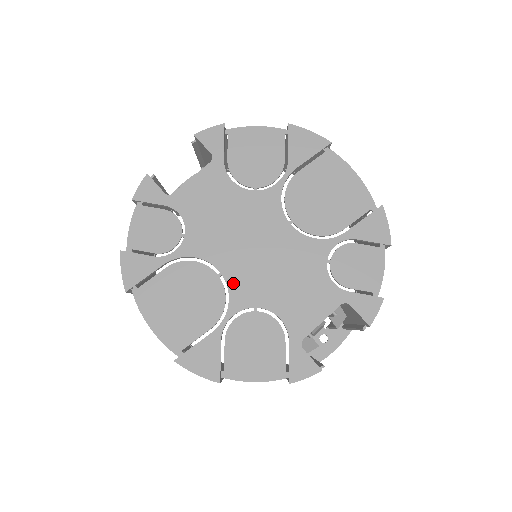
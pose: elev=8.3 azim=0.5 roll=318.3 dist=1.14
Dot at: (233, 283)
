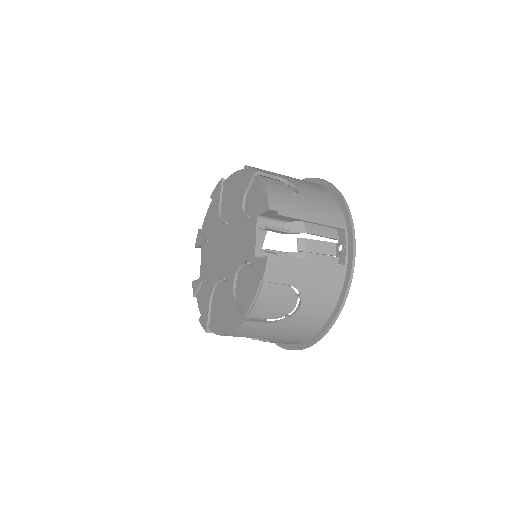
Dot at: (227, 275)
